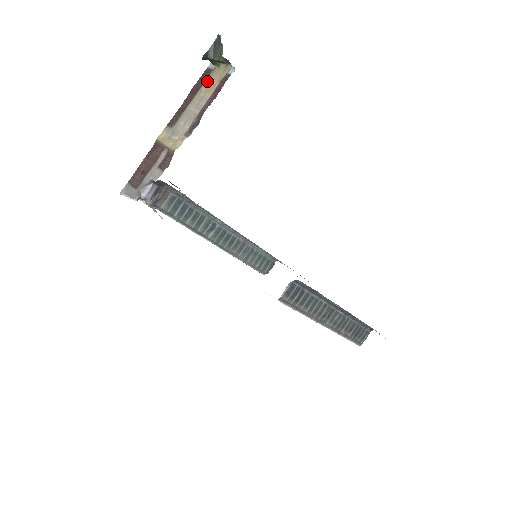
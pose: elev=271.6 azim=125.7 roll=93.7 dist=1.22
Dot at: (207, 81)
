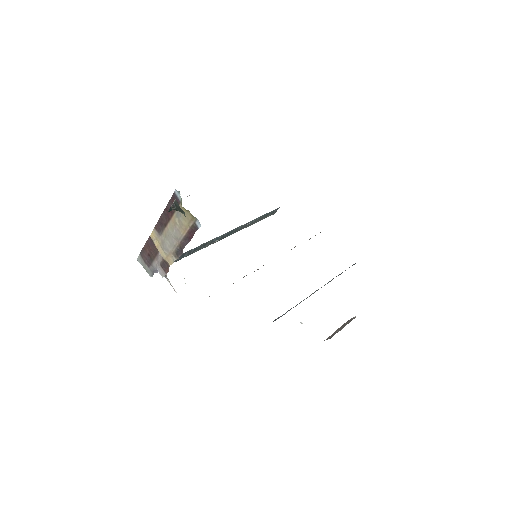
Dot at: (178, 214)
